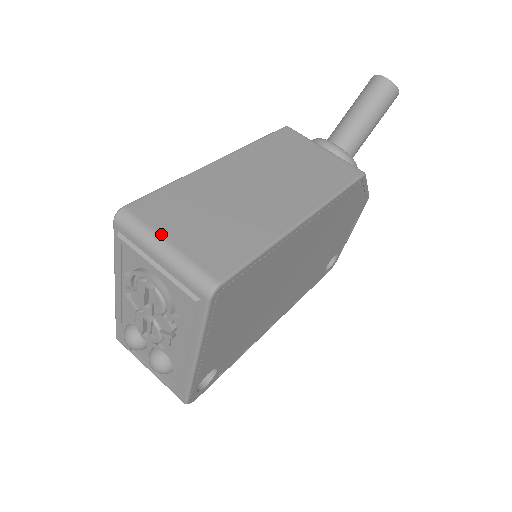
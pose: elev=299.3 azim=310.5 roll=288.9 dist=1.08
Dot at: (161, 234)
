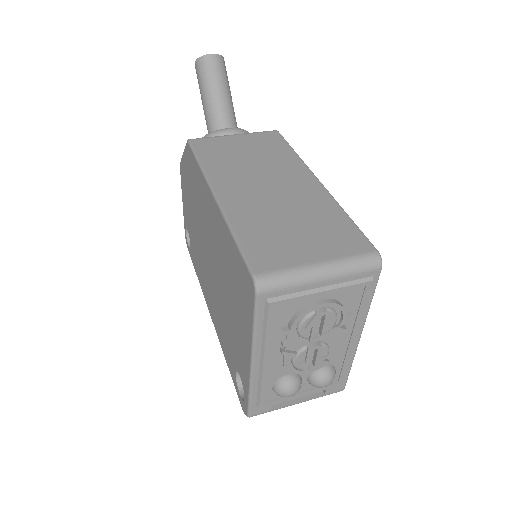
Dot at: (305, 264)
